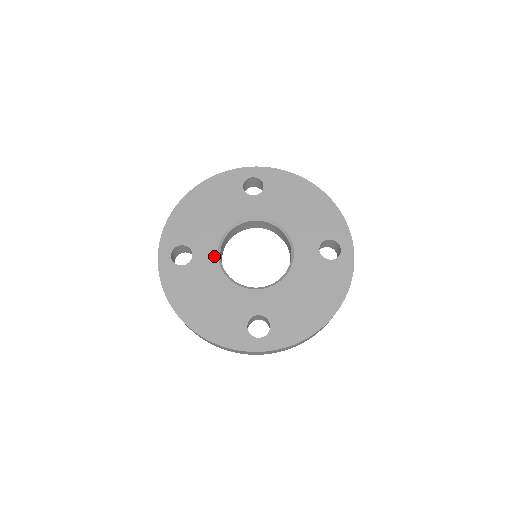
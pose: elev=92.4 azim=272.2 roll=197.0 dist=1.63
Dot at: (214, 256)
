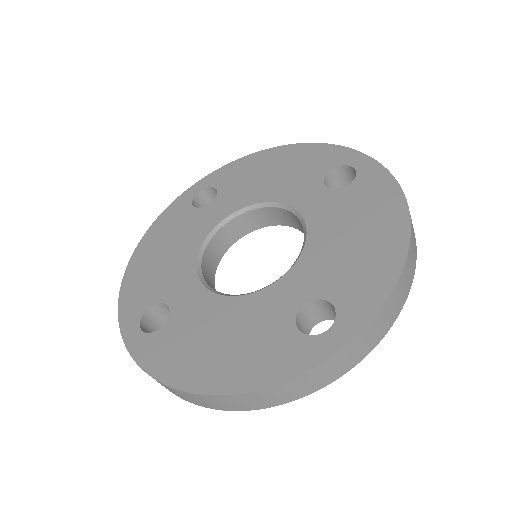
Dot at: (198, 288)
